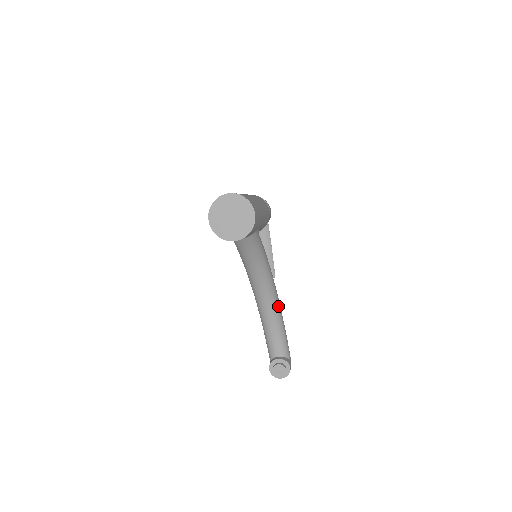
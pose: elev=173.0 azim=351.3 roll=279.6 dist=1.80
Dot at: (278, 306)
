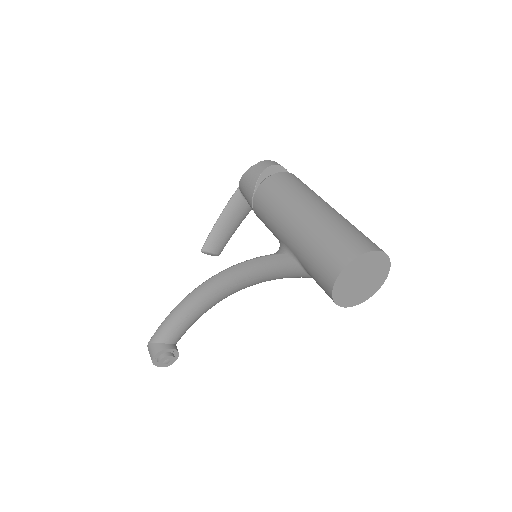
Dot at: occluded
